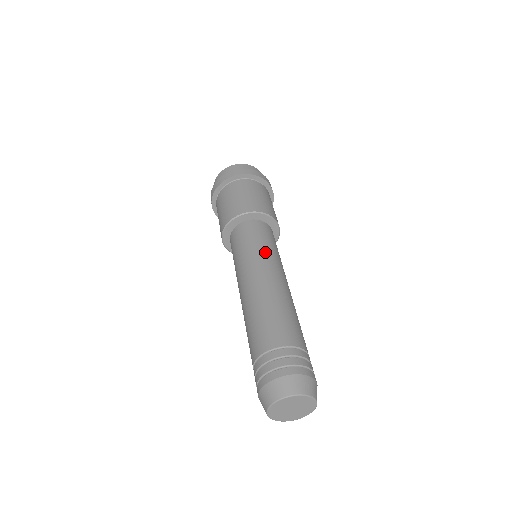
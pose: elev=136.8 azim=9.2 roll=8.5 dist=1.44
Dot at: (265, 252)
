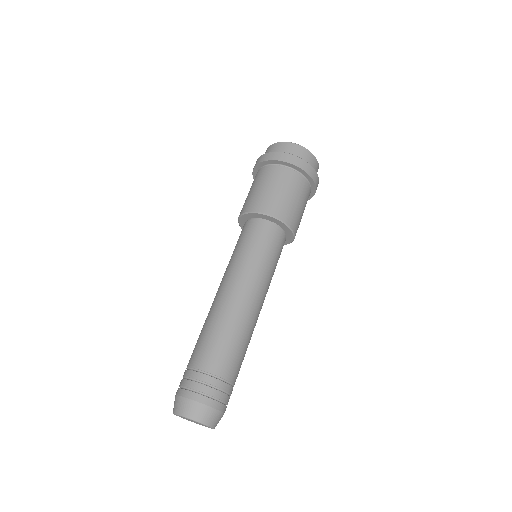
Dot at: (257, 266)
